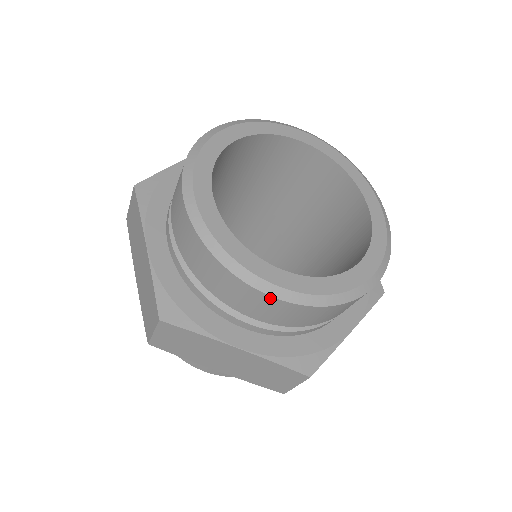
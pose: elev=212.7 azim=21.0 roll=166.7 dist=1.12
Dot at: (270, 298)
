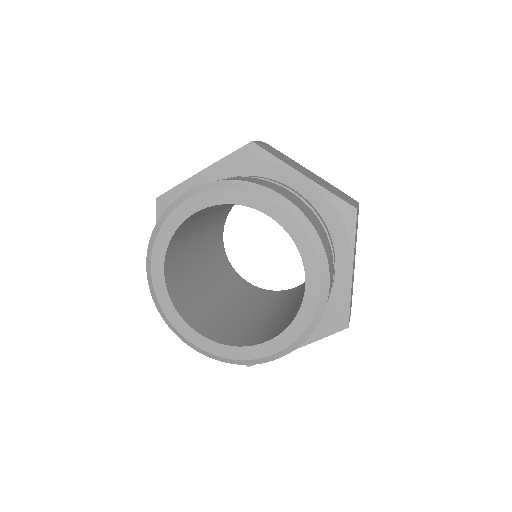
Dot at: (191, 345)
